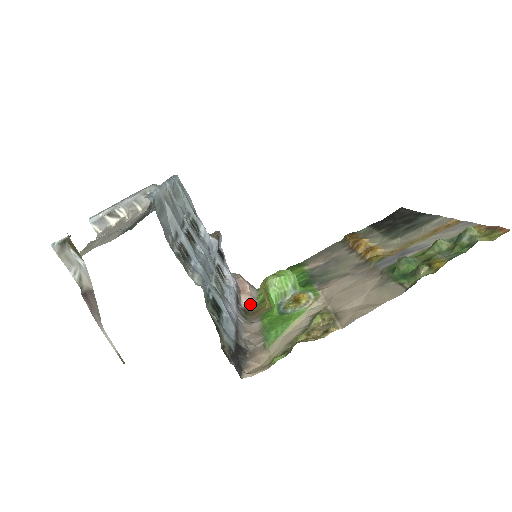
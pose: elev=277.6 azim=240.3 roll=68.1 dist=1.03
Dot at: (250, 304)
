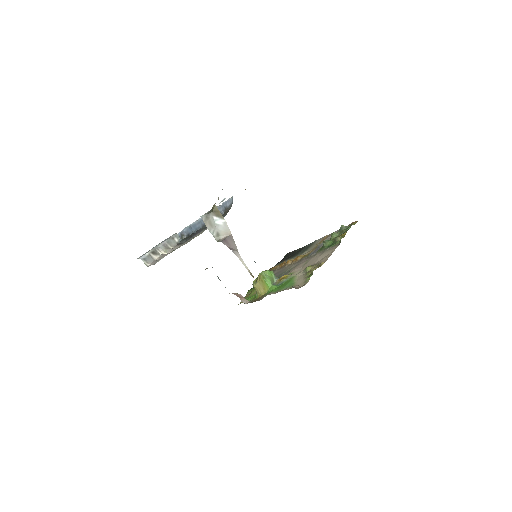
Dot at: (247, 302)
